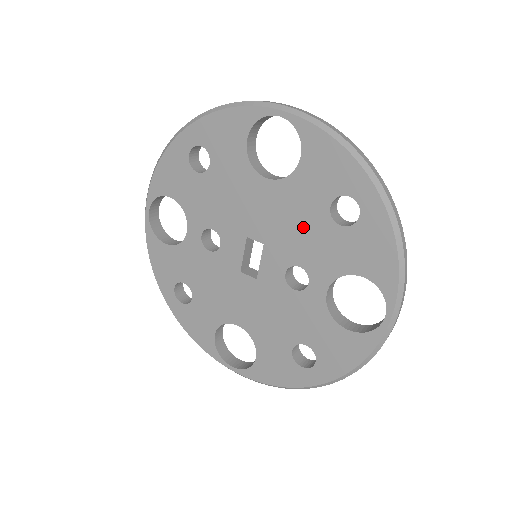
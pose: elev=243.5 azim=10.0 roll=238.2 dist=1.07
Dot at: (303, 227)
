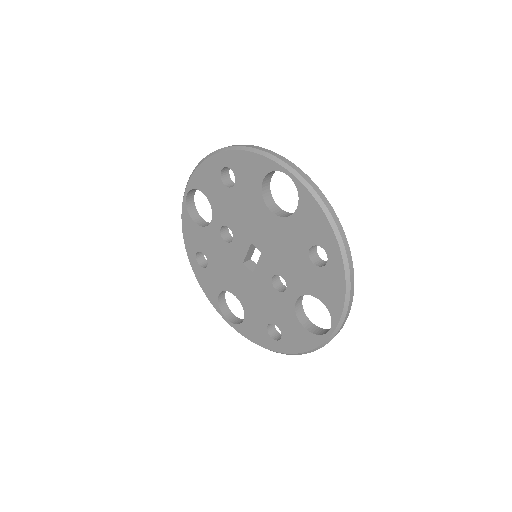
Dot at: (289, 254)
